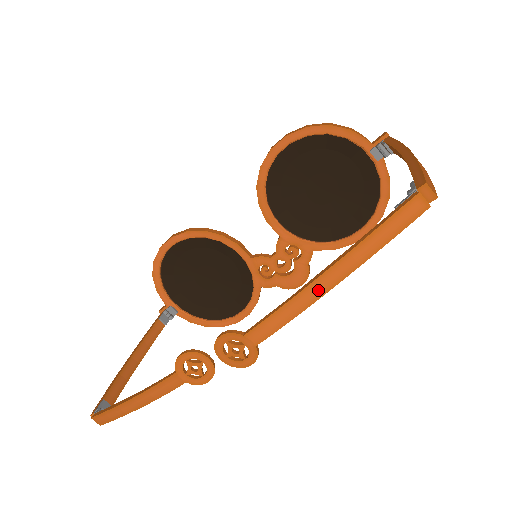
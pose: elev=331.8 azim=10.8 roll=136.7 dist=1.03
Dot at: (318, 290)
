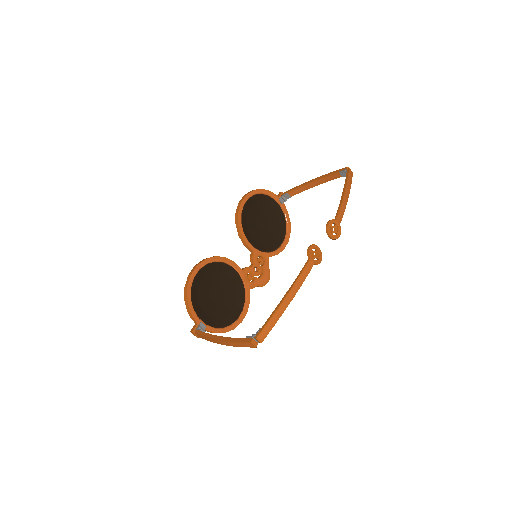
Dot at: (346, 199)
